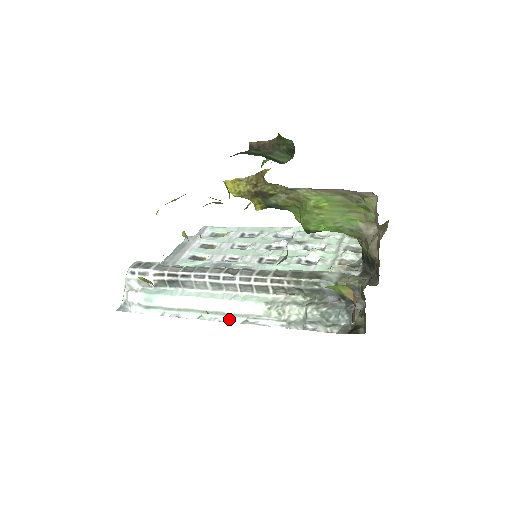
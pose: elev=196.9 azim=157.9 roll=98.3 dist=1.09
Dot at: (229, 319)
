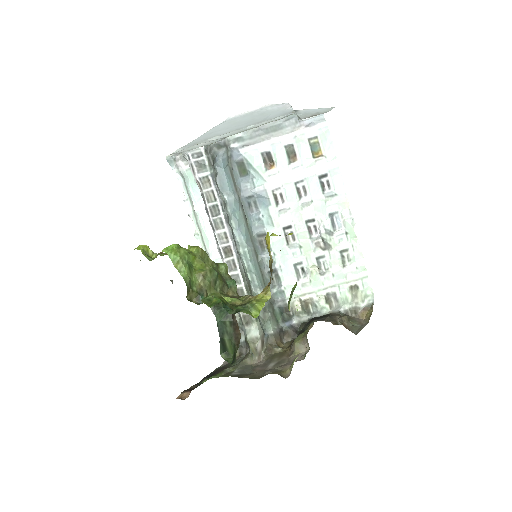
Dot at: occluded
